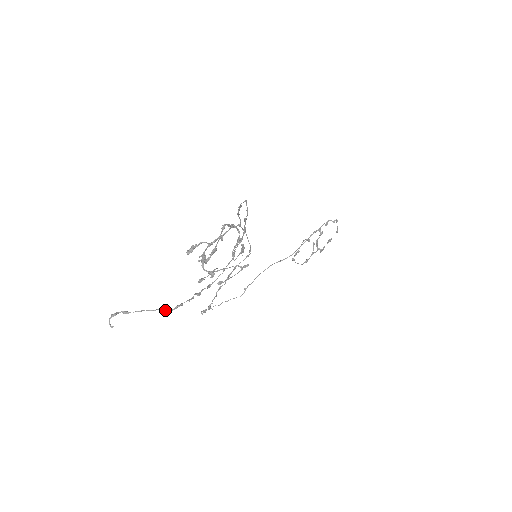
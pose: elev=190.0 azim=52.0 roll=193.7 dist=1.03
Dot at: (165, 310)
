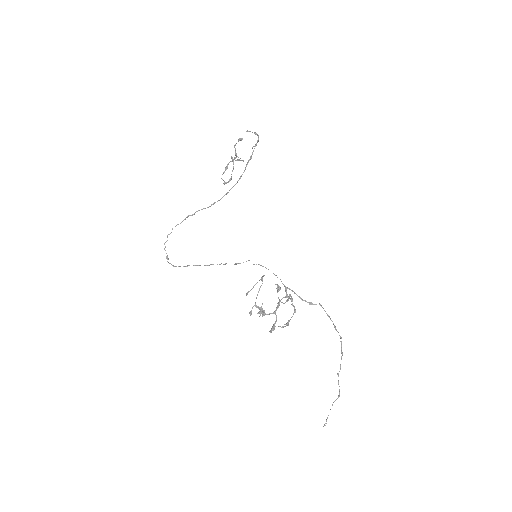
Dot at: occluded
